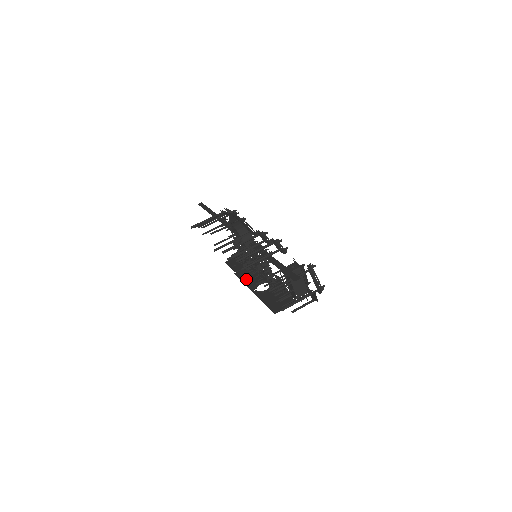
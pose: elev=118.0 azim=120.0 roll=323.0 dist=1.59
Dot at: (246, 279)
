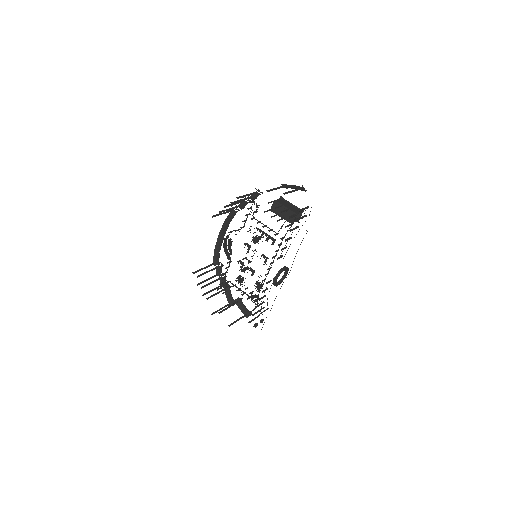
Dot at: occluded
